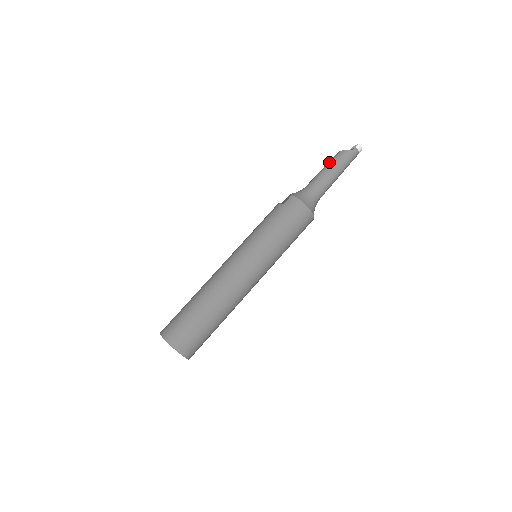
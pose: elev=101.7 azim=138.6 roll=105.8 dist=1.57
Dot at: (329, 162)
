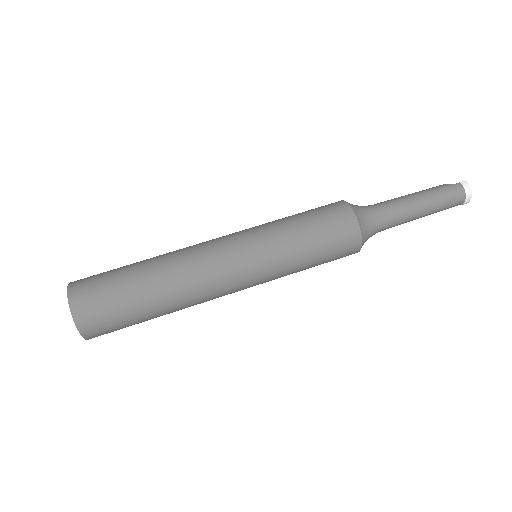
Dot at: occluded
